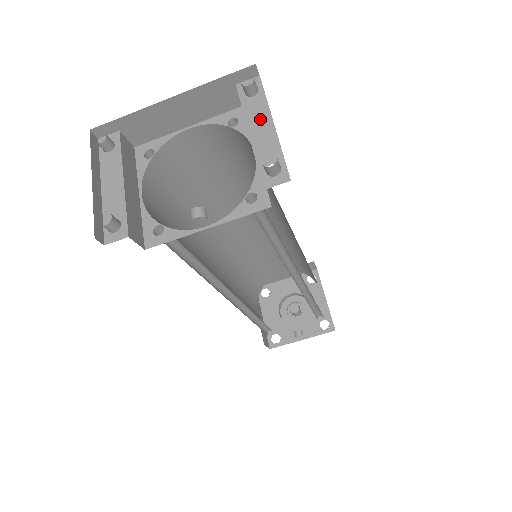
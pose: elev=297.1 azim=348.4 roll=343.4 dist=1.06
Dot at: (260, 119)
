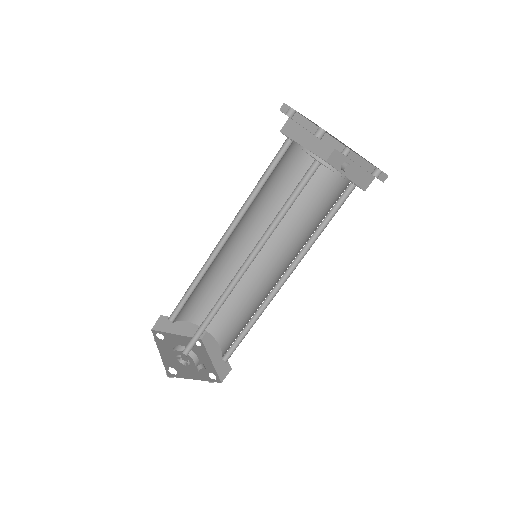
Dot at: occluded
